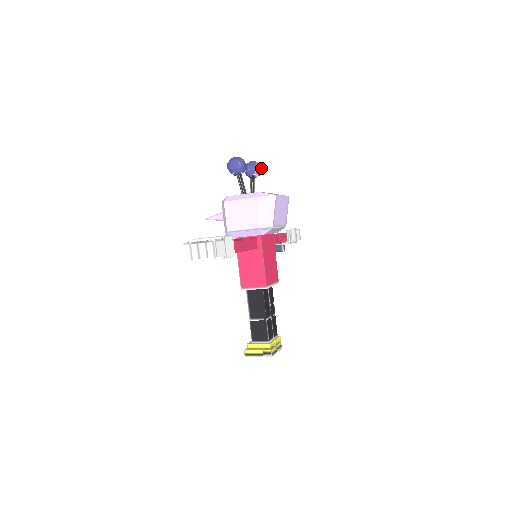
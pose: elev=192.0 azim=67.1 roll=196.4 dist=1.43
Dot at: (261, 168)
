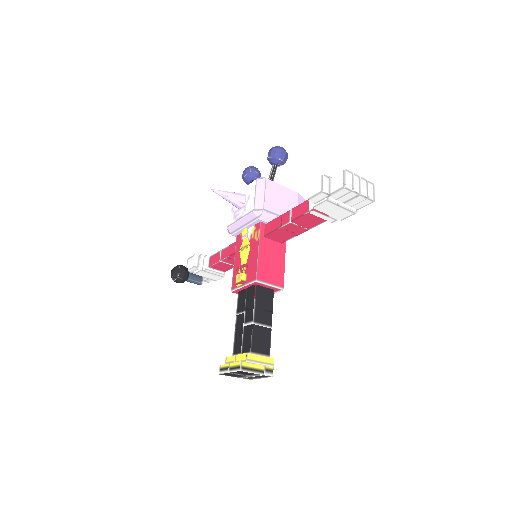
Dot at: occluded
